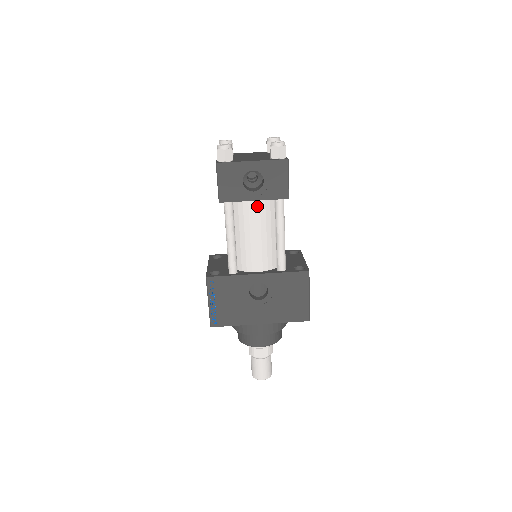
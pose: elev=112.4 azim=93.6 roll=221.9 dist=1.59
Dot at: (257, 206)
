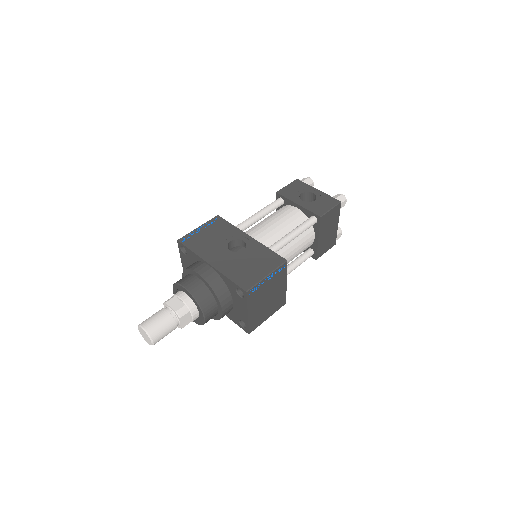
Dot at: (295, 212)
